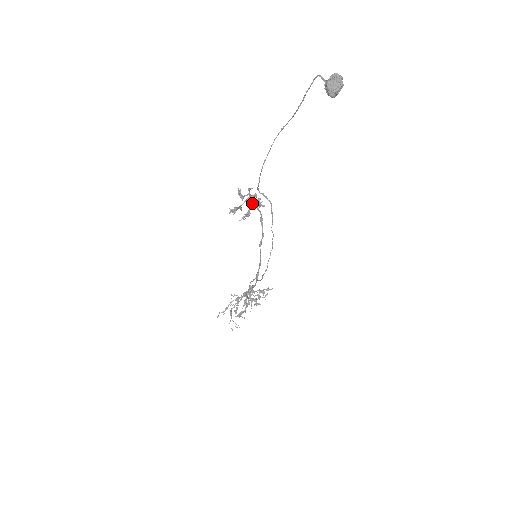
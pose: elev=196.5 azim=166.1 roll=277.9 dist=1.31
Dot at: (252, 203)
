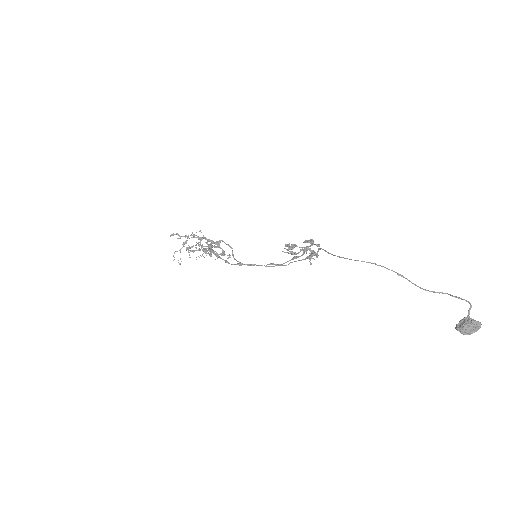
Dot at: occluded
